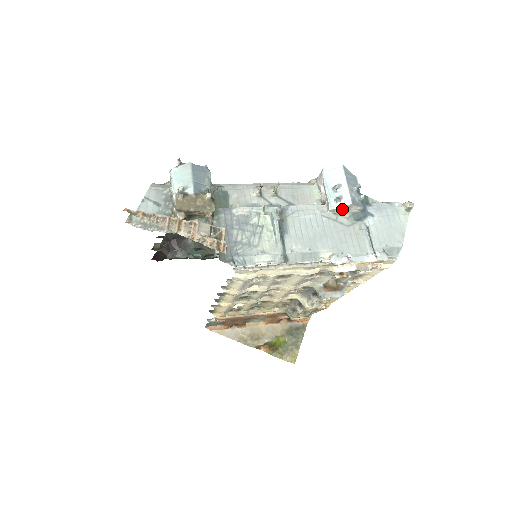
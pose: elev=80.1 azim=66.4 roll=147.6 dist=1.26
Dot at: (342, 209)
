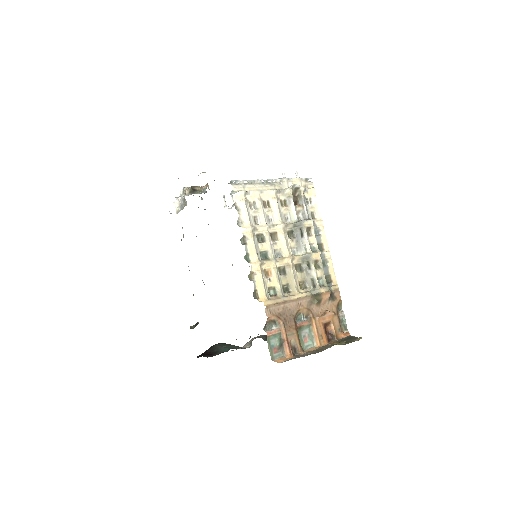
Dot at: occluded
